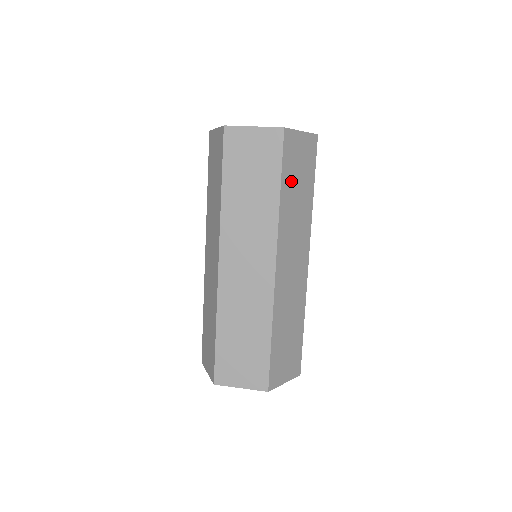
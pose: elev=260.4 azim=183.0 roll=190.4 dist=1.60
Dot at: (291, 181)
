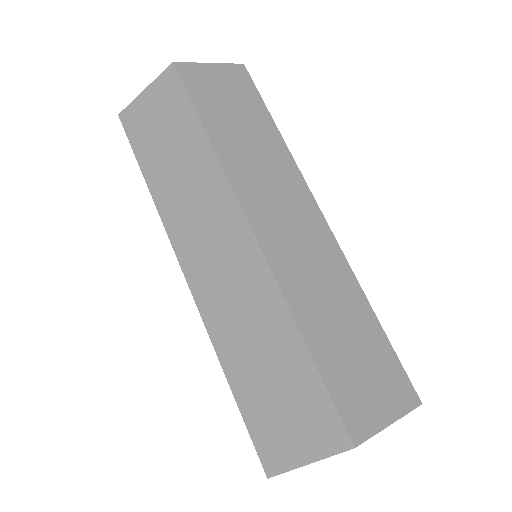
Dot at: occluded
